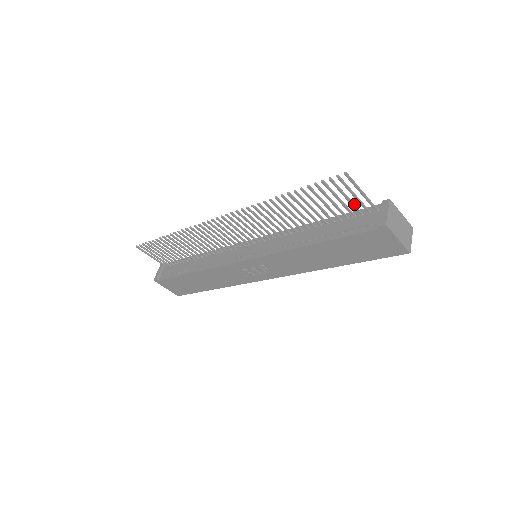
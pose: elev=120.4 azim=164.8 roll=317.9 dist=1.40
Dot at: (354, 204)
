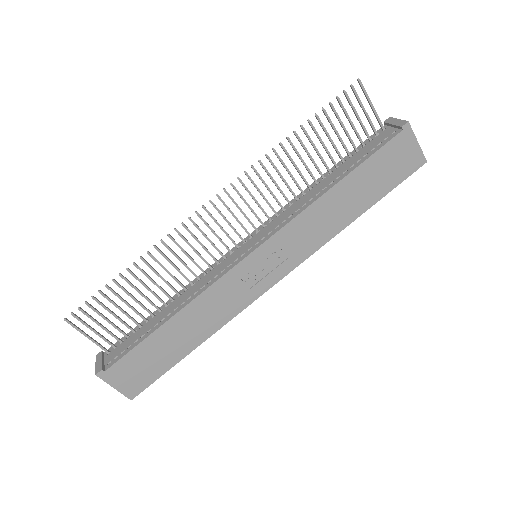
Dot at: (364, 127)
